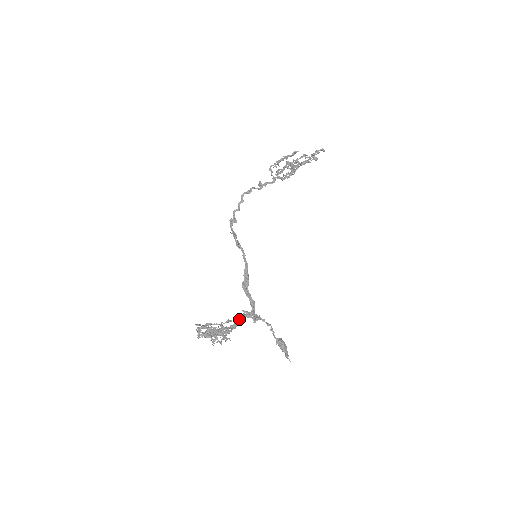
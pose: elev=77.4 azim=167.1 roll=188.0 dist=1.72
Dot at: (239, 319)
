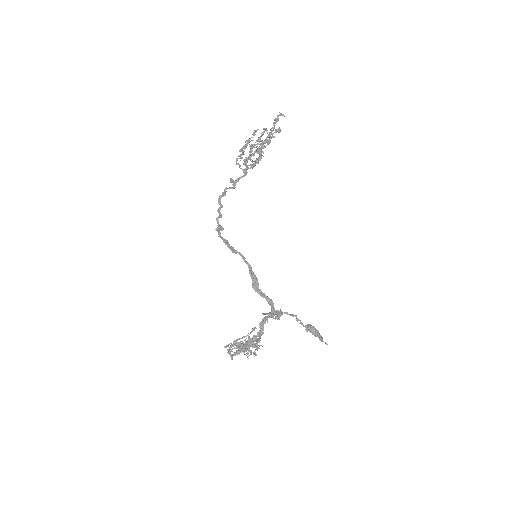
Dot at: (263, 323)
